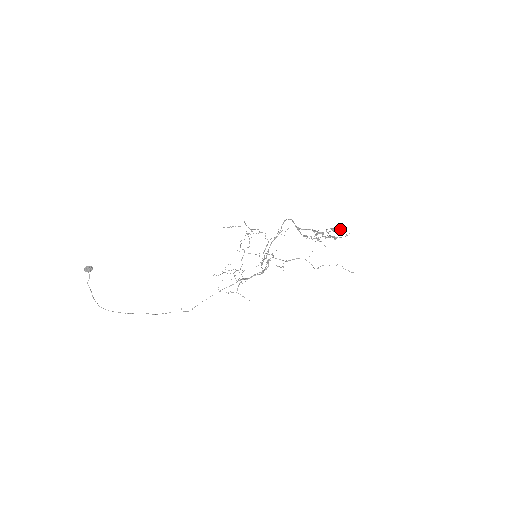
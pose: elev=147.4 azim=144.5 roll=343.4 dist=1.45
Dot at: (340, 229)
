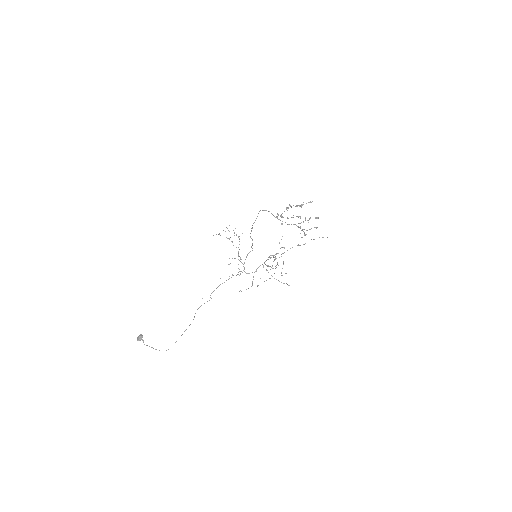
Dot at: (317, 218)
